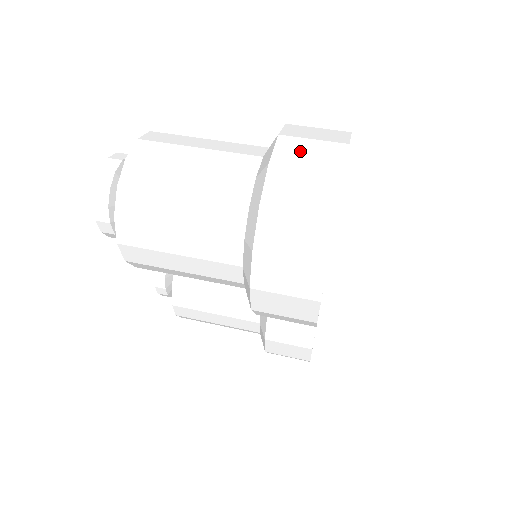
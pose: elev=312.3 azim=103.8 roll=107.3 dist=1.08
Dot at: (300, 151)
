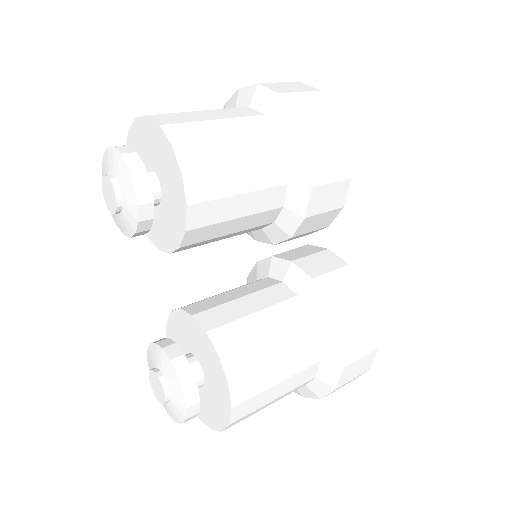
Dot at: occluded
